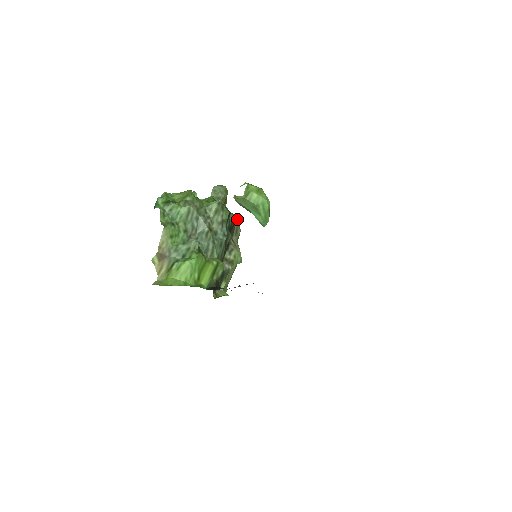
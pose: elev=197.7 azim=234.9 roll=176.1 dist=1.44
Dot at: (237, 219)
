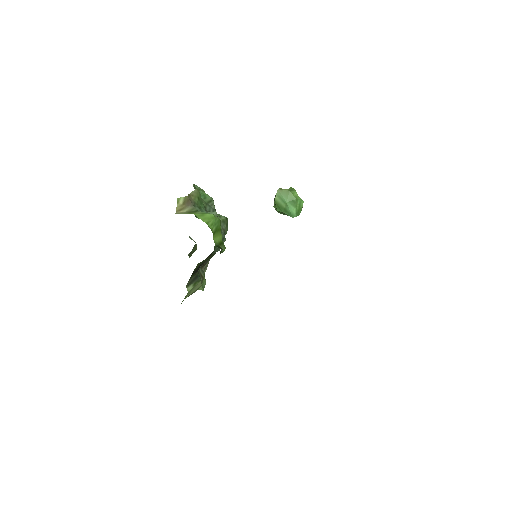
Dot at: occluded
